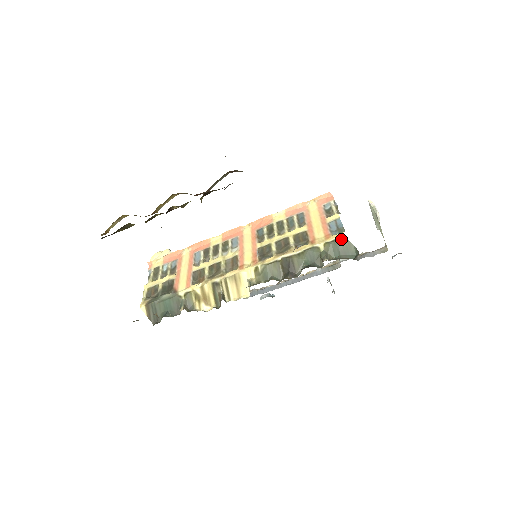
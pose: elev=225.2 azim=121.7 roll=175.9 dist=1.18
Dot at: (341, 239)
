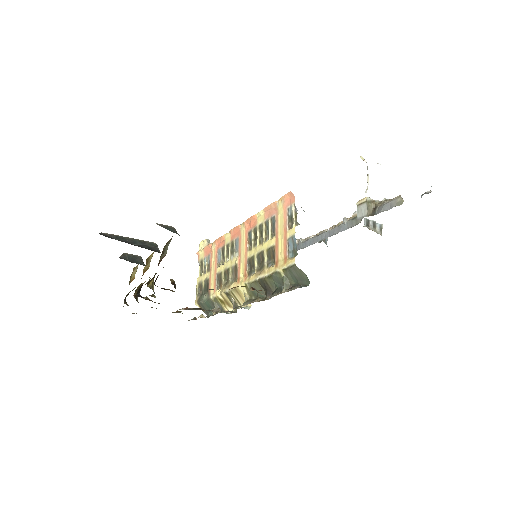
Dot at: (293, 267)
